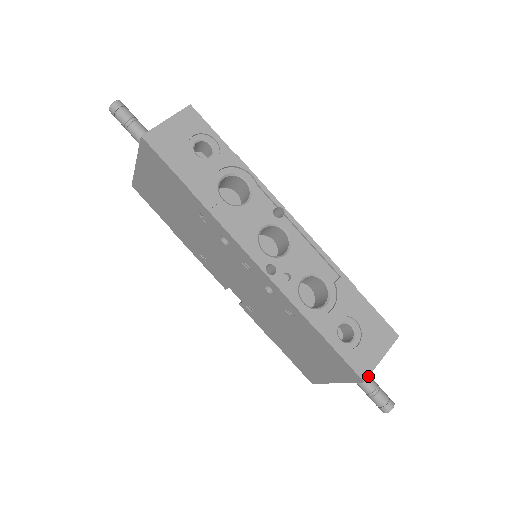
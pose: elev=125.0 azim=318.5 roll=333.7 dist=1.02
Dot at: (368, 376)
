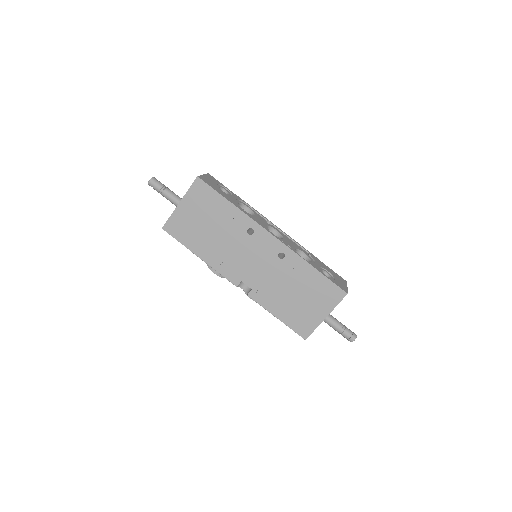
Dot at: (347, 292)
